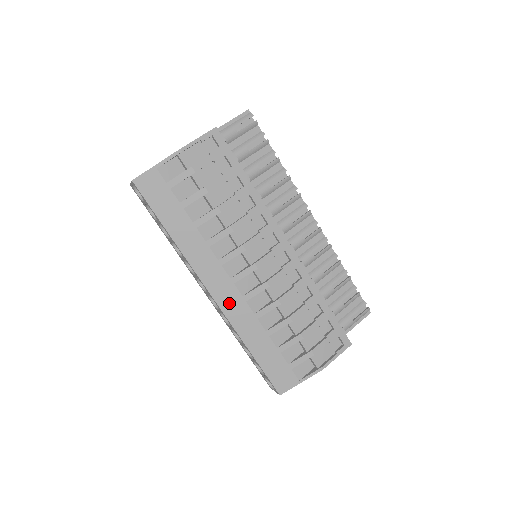
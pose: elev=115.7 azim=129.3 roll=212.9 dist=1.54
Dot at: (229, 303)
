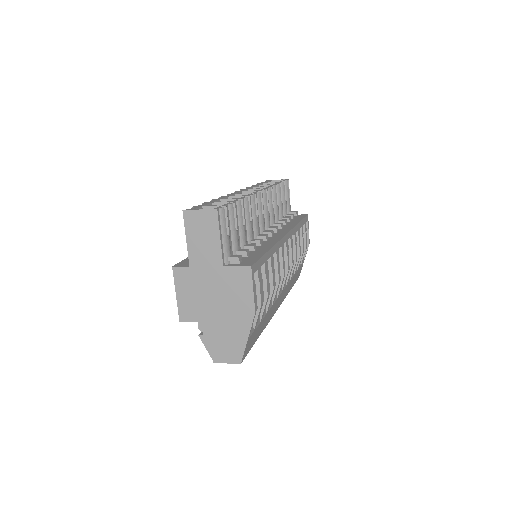
Dot at: (282, 298)
